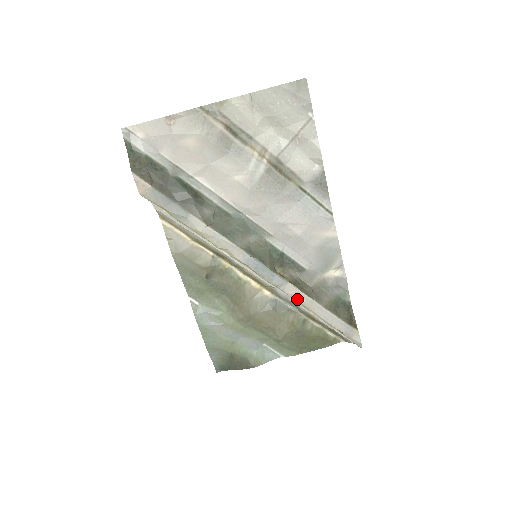
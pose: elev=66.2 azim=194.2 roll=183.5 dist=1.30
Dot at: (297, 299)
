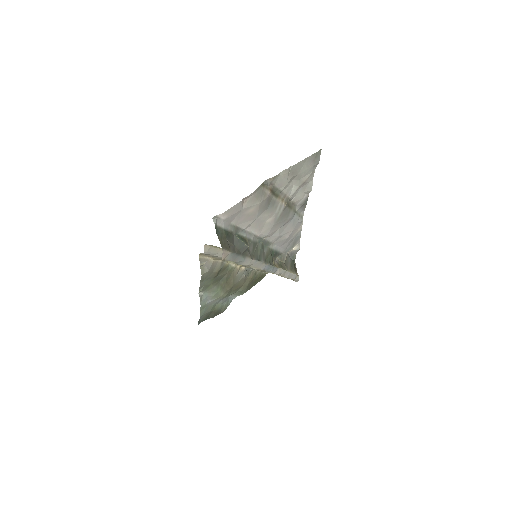
Dot at: (280, 274)
